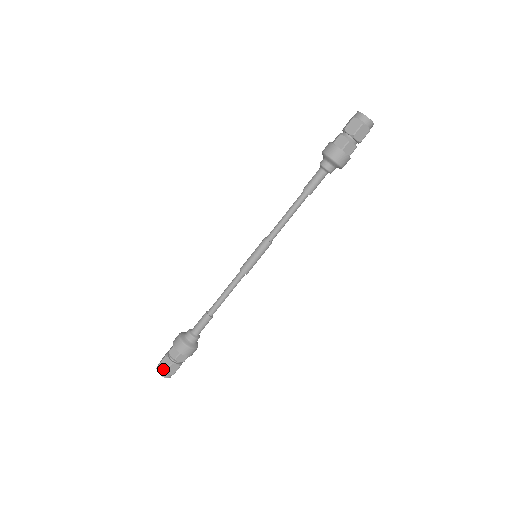
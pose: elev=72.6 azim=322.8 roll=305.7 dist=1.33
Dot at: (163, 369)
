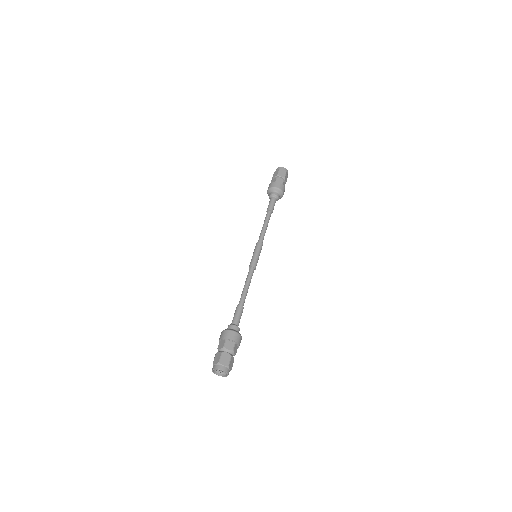
Dot at: (217, 362)
